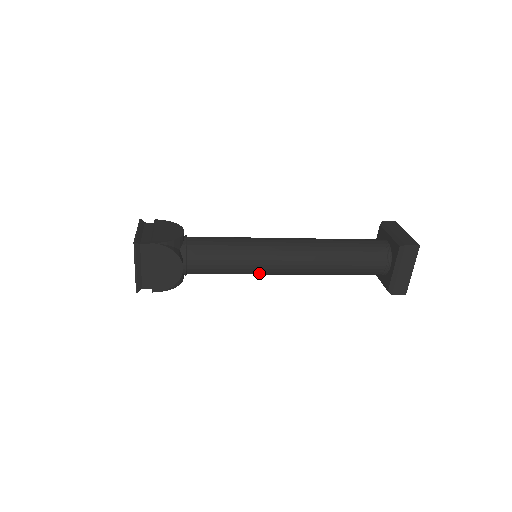
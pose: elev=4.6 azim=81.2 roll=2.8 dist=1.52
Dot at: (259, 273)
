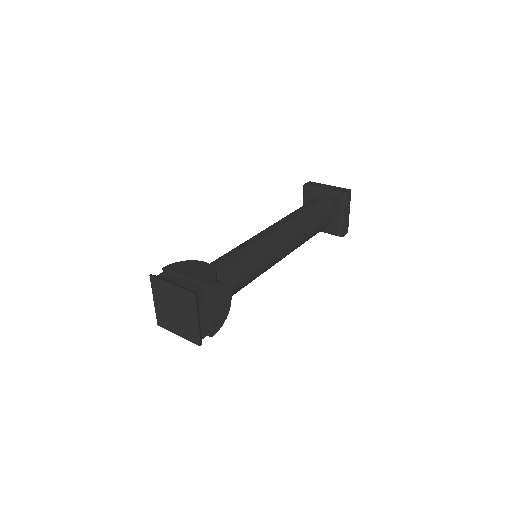
Dot at: occluded
